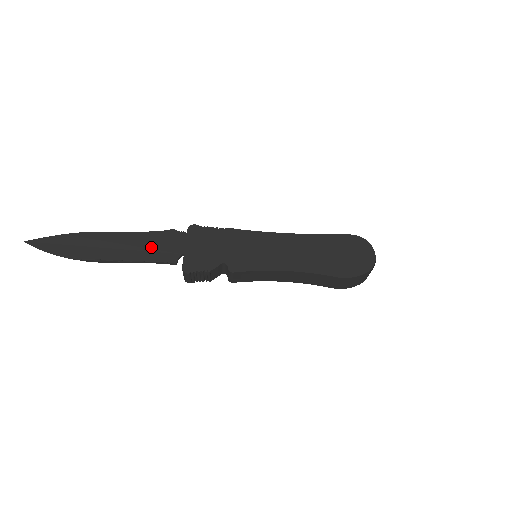
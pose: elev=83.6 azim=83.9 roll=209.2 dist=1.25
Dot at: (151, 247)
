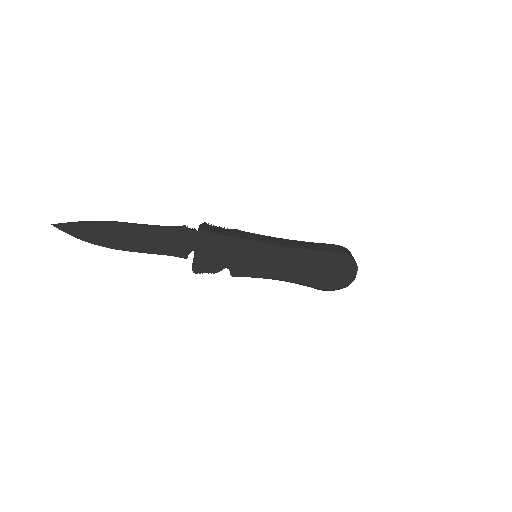
Dot at: (165, 242)
